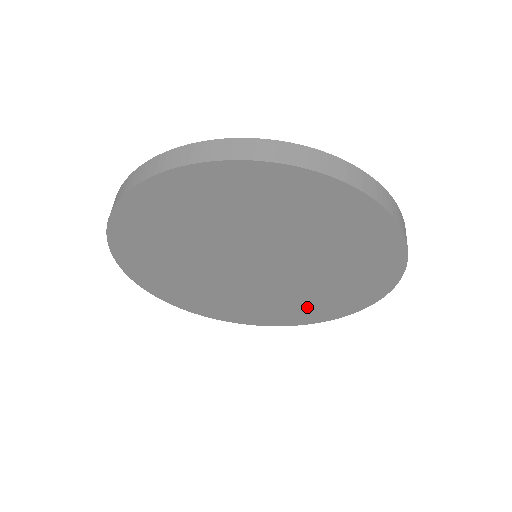
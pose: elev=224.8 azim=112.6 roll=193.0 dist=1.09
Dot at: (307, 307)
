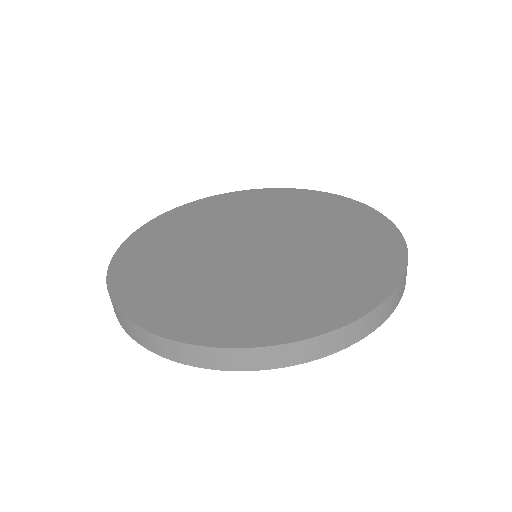
Dot at: occluded
